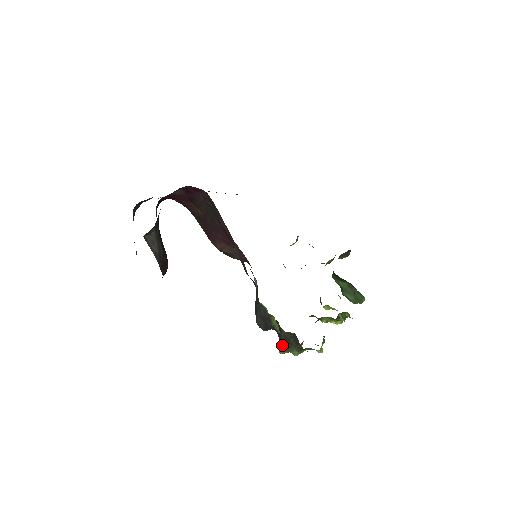
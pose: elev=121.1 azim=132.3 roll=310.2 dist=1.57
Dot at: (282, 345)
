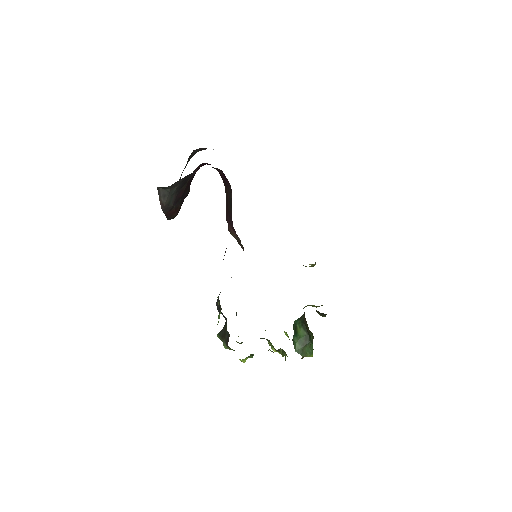
Dot at: (222, 332)
